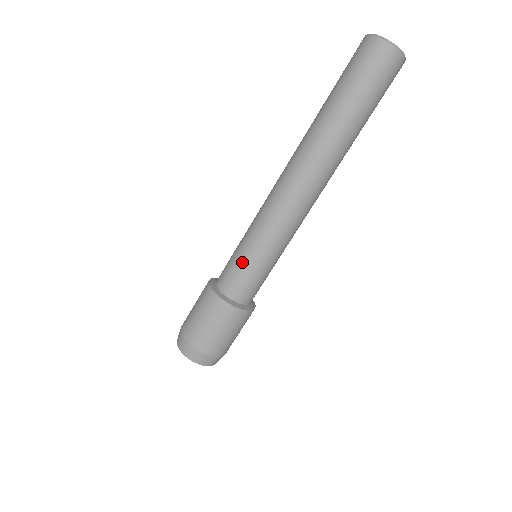
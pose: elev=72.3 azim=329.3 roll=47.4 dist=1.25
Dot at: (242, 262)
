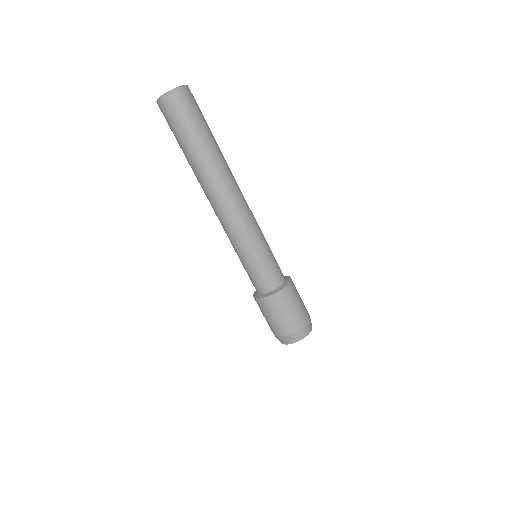
Dot at: (247, 269)
